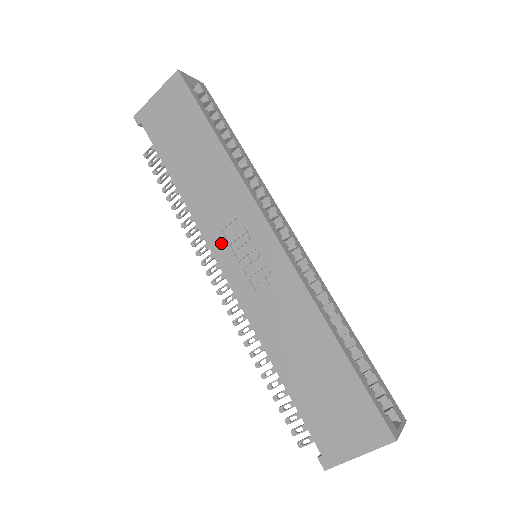
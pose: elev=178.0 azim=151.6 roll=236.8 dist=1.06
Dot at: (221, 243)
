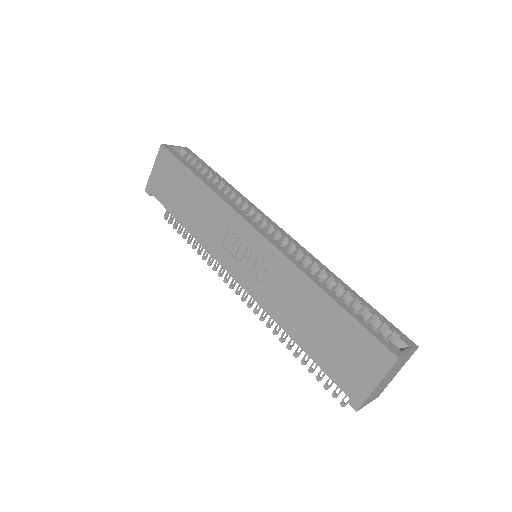
Dot at: (224, 254)
